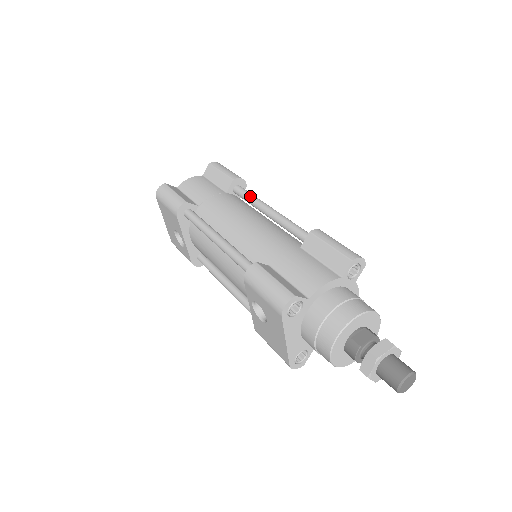
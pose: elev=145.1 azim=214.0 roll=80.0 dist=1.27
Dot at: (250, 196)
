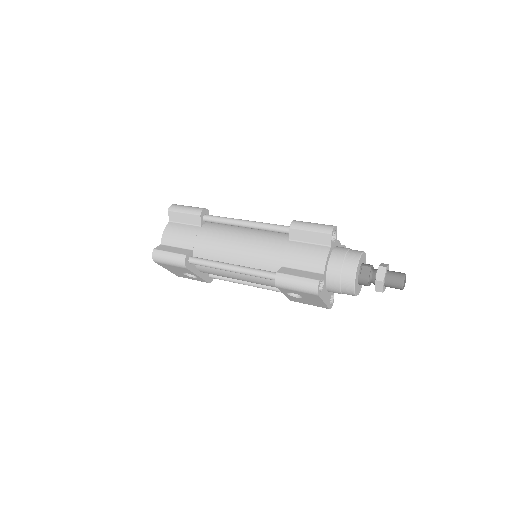
Dot at: (222, 220)
